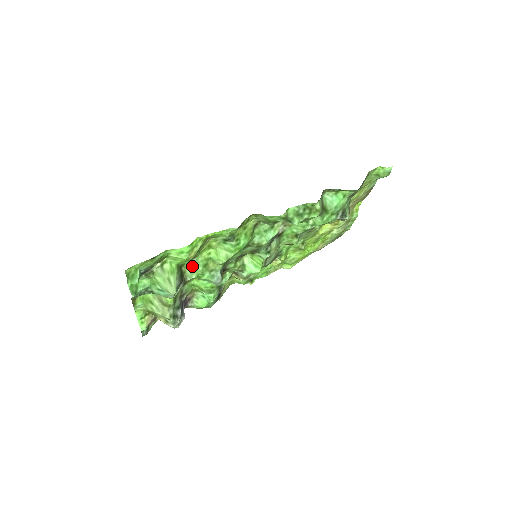
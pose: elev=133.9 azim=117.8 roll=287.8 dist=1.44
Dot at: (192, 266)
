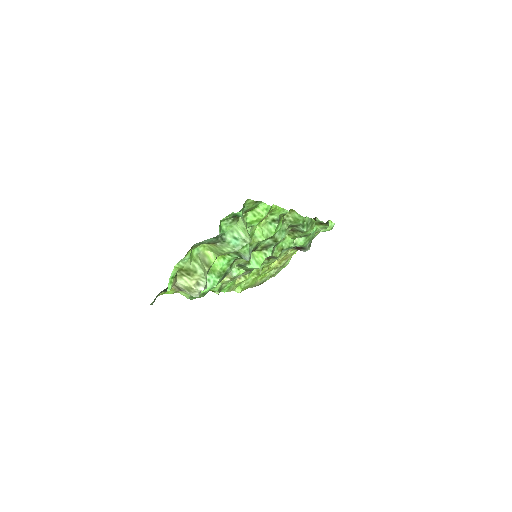
Dot at: occluded
